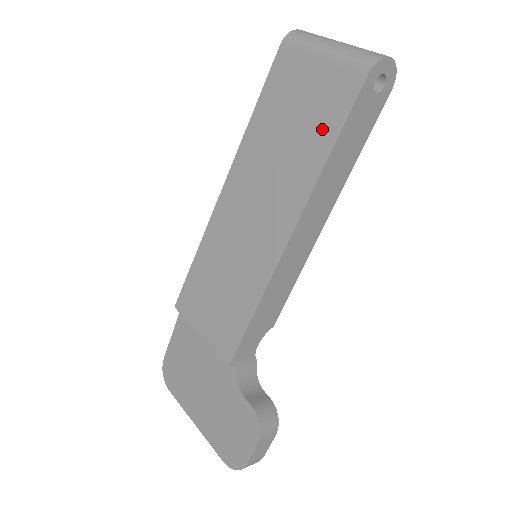
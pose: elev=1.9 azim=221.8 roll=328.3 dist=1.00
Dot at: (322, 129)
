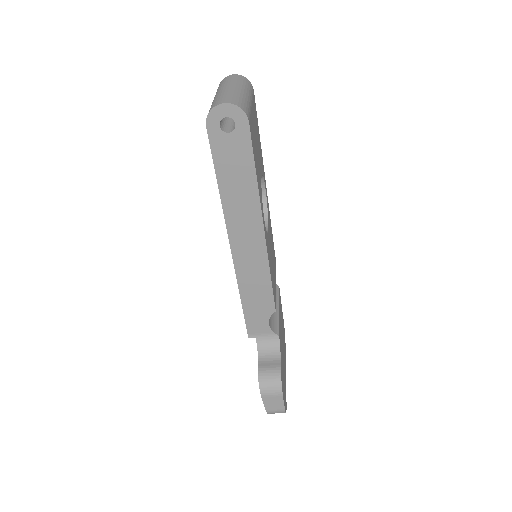
Dot at: occluded
